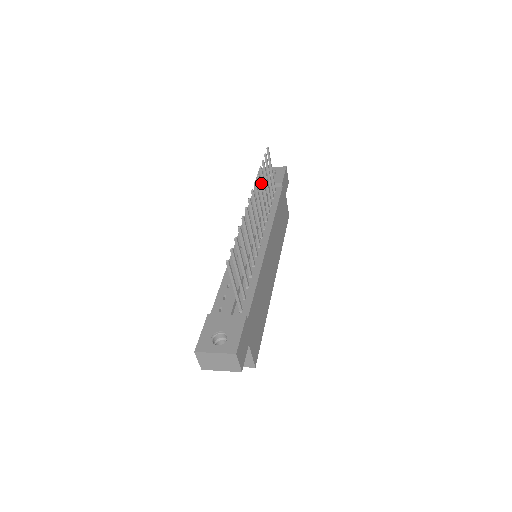
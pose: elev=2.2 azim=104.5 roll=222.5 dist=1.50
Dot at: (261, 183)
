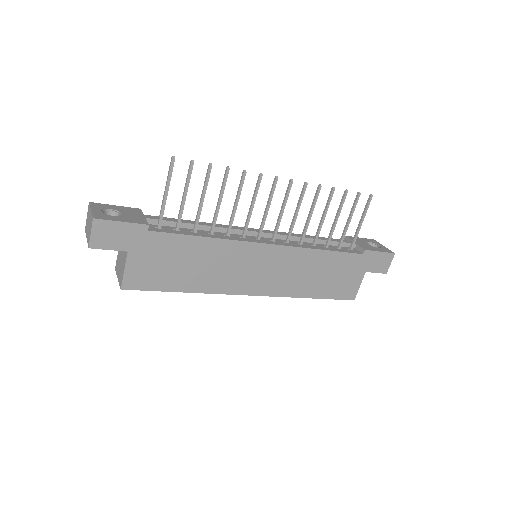
Dot at: (351, 239)
